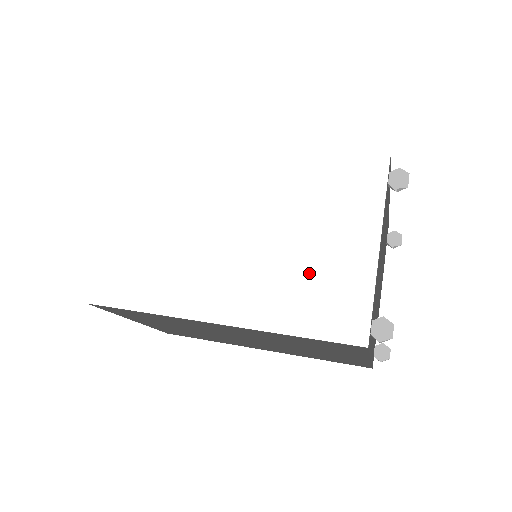
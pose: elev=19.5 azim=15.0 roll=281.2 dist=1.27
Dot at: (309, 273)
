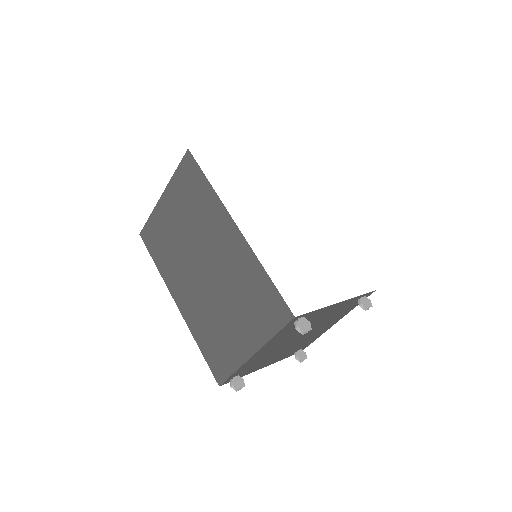
Dot at: (299, 270)
